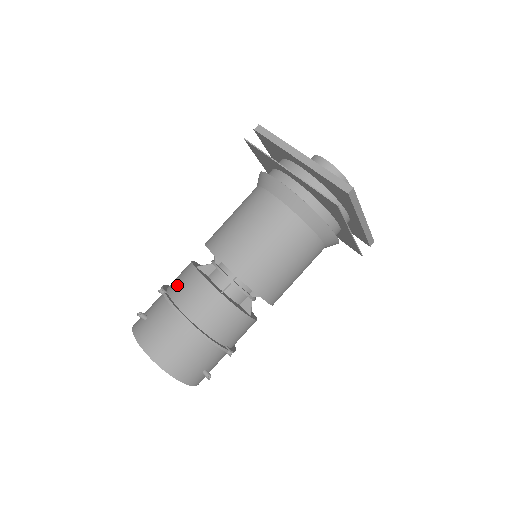
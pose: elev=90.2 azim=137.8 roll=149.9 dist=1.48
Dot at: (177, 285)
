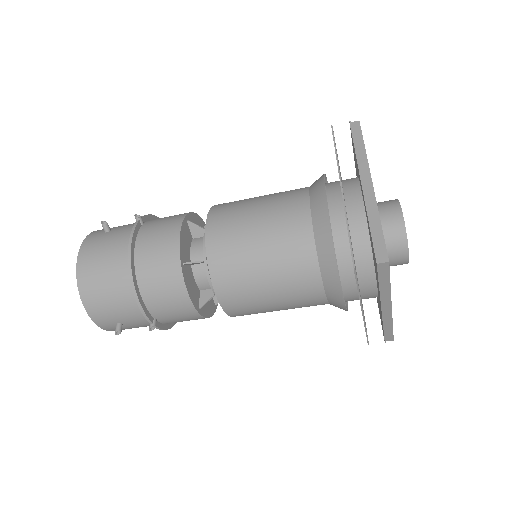
Dot at: (155, 223)
